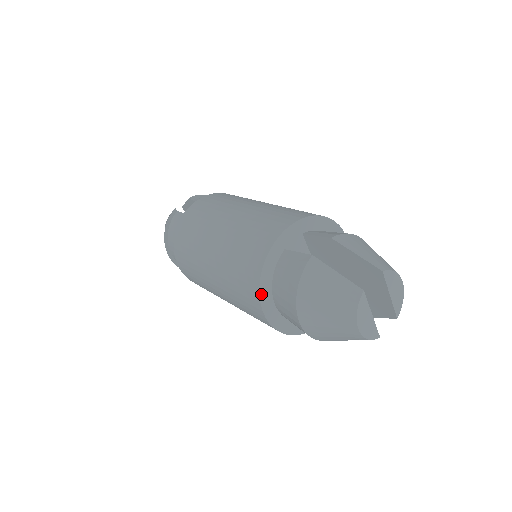
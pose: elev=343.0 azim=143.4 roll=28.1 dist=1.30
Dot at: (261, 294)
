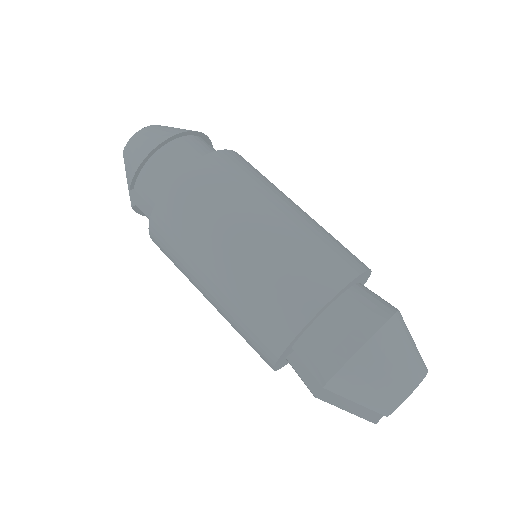
Dot at: occluded
